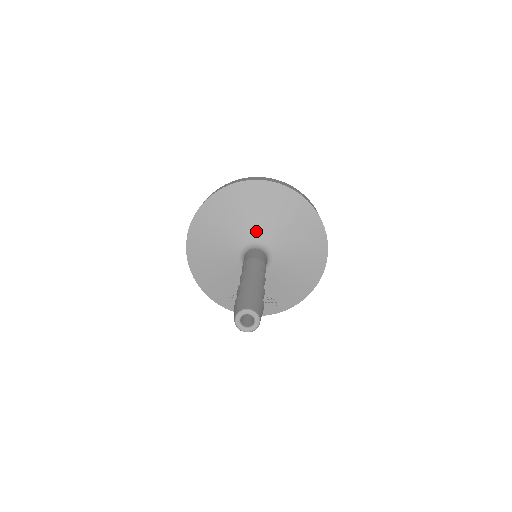
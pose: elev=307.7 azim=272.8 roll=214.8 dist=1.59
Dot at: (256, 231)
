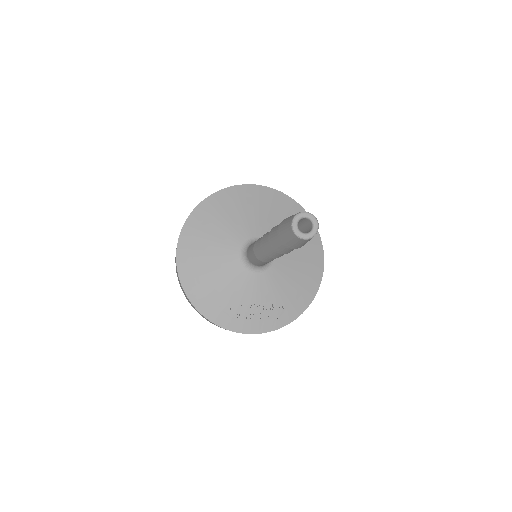
Dot at: (255, 228)
